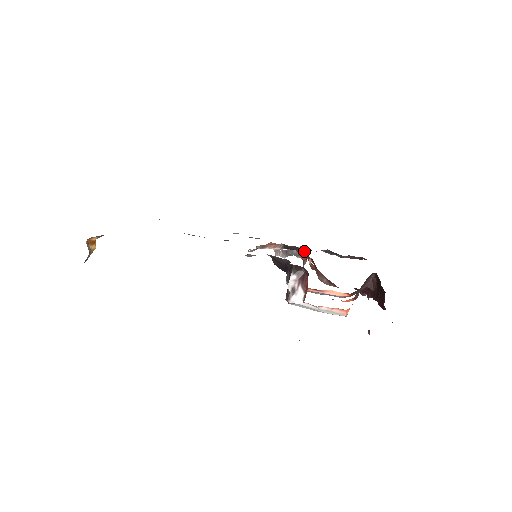
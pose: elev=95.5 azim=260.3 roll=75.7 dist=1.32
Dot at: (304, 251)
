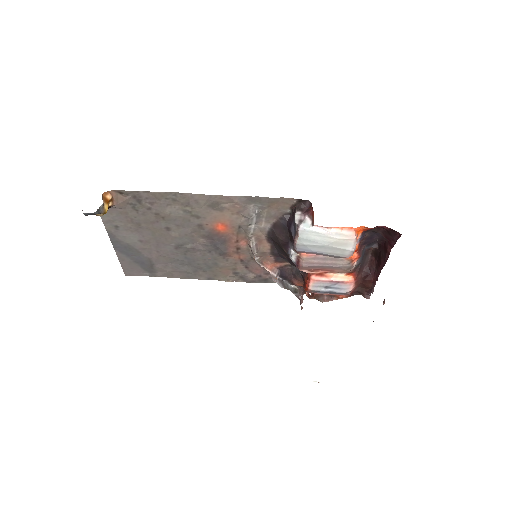
Dot at: (299, 290)
